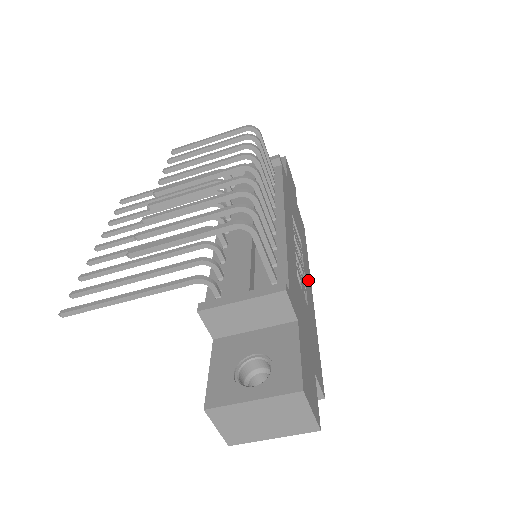
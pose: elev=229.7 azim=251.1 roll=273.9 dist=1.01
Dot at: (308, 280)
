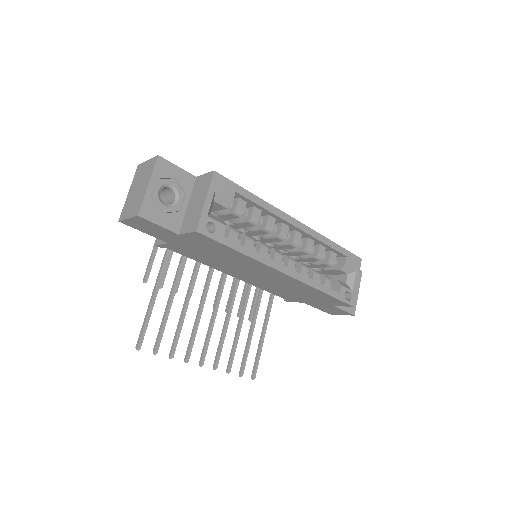
Dot at: occluded
